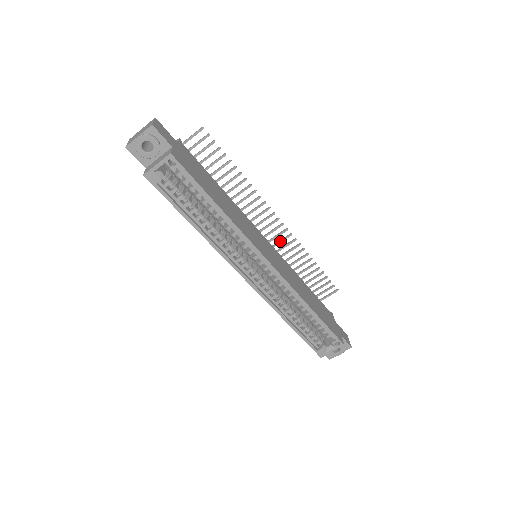
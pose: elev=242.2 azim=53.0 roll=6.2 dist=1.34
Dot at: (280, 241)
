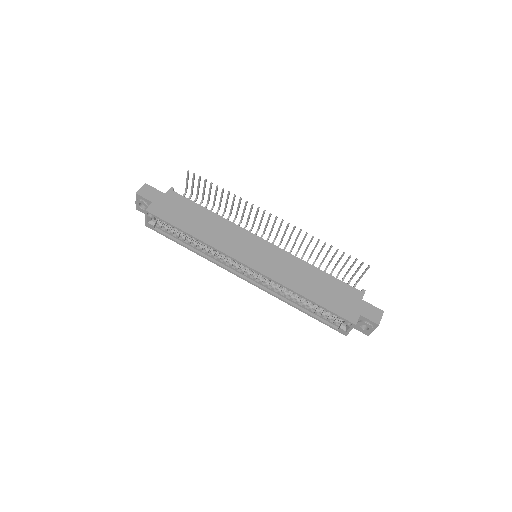
Dot at: (290, 234)
